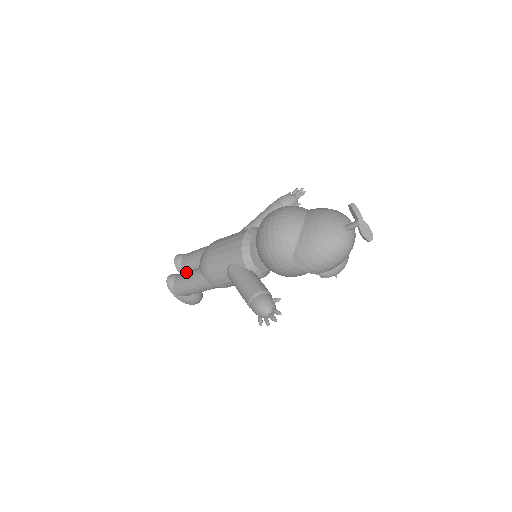
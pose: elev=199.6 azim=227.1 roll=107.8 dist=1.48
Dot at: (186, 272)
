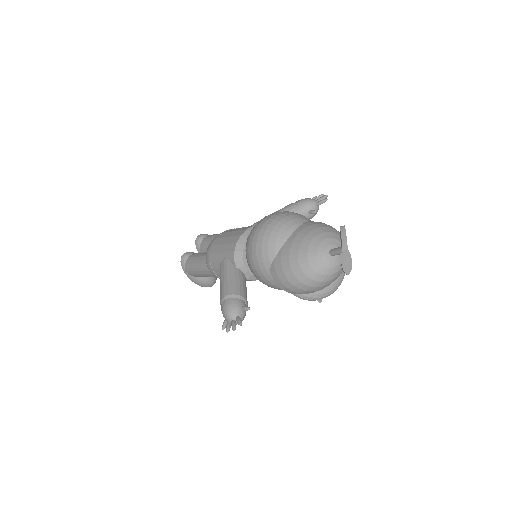
Dot at: (198, 253)
